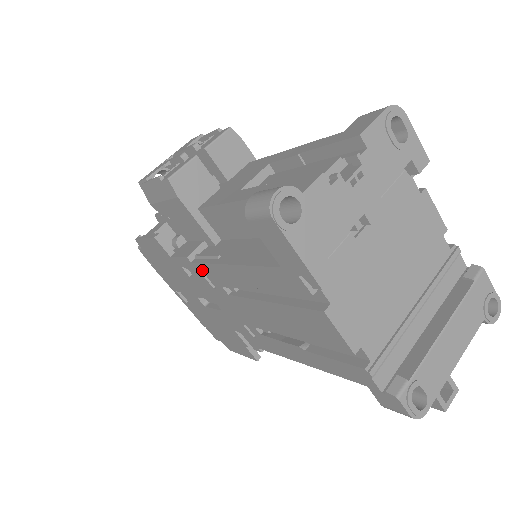
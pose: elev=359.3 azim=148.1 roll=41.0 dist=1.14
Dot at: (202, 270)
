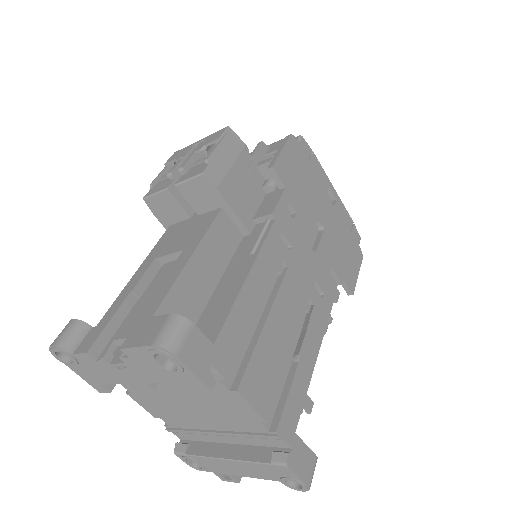
Dot at: occluded
